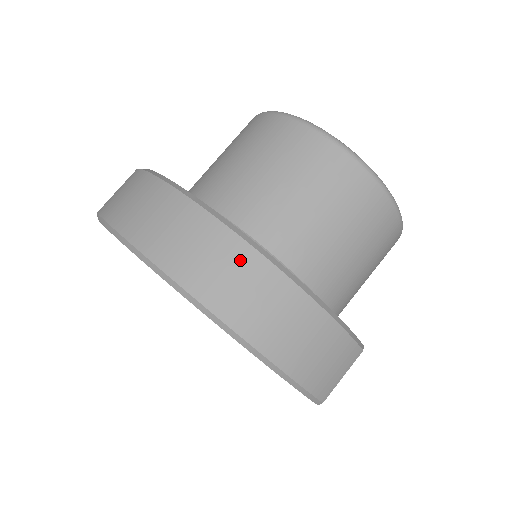
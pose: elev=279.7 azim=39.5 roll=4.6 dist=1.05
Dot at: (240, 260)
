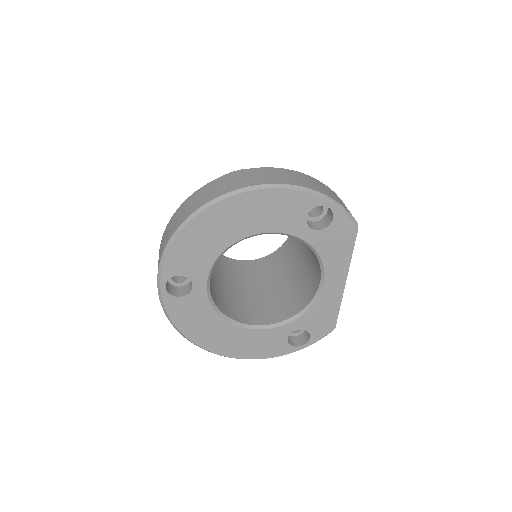
Dot at: (266, 171)
